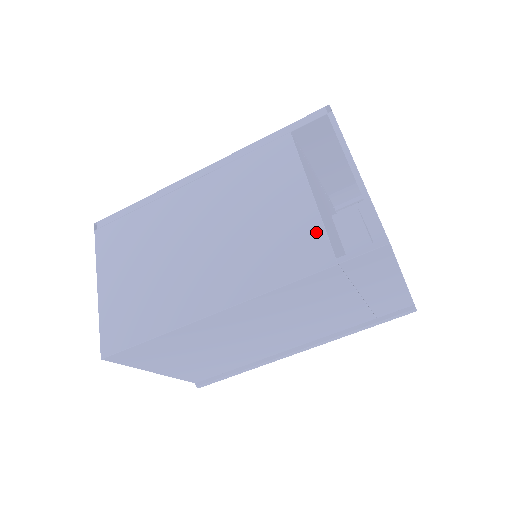
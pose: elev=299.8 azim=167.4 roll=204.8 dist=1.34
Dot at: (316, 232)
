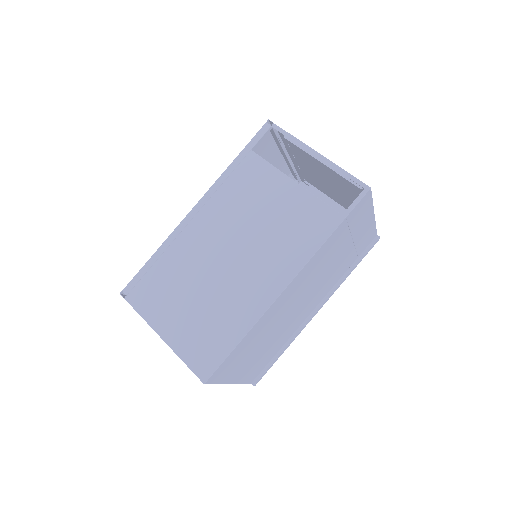
Dot at: (317, 205)
